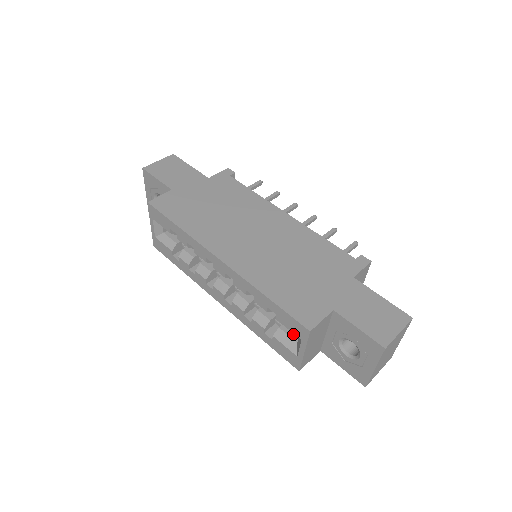
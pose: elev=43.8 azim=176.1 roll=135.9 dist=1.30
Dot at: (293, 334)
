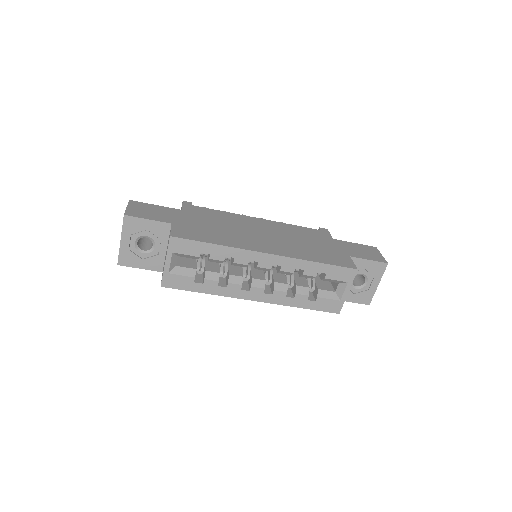
Dot at: (328, 289)
